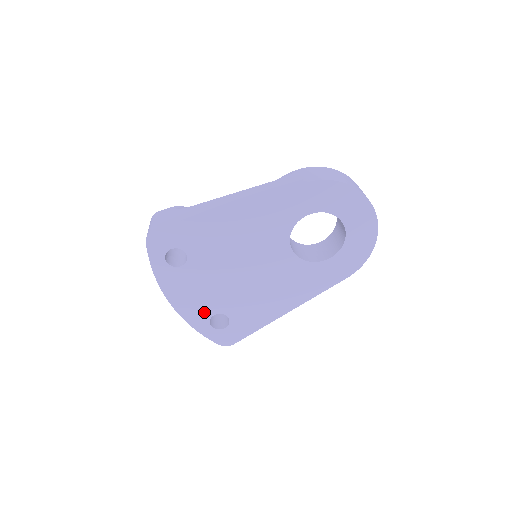
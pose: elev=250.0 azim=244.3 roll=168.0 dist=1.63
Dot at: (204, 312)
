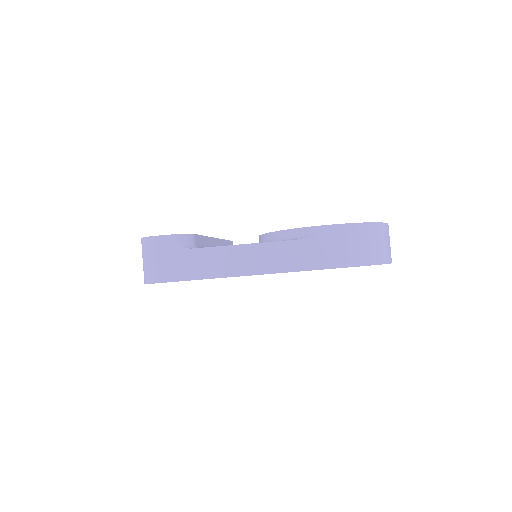
Dot at: occluded
